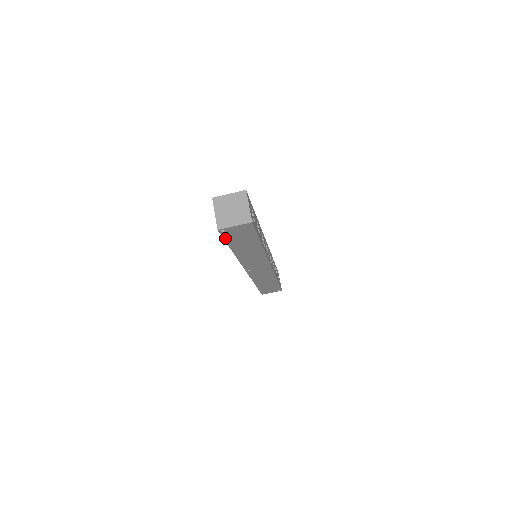
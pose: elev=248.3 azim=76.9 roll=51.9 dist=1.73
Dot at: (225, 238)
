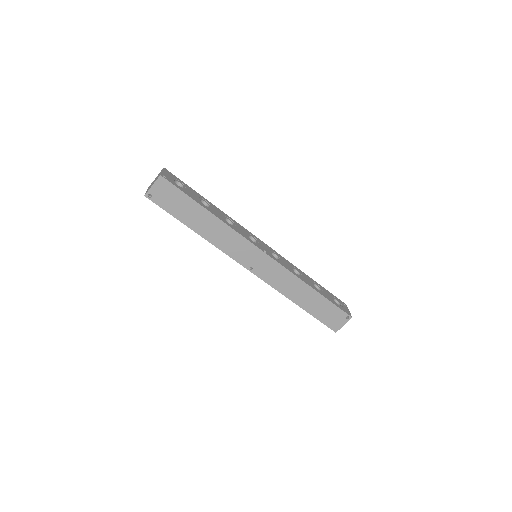
Dot at: (164, 208)
